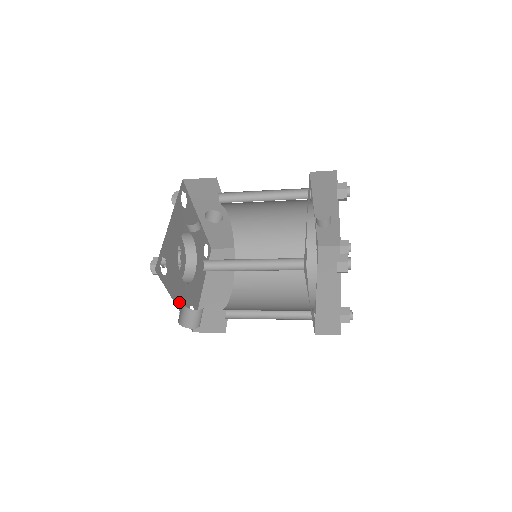
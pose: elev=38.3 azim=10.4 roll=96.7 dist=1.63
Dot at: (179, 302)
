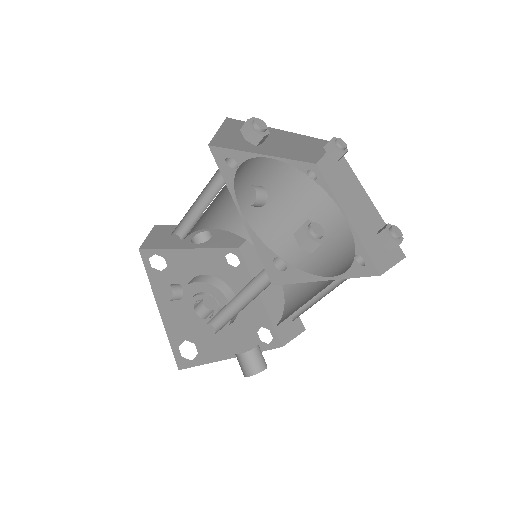
Dot at: (239, 349)
